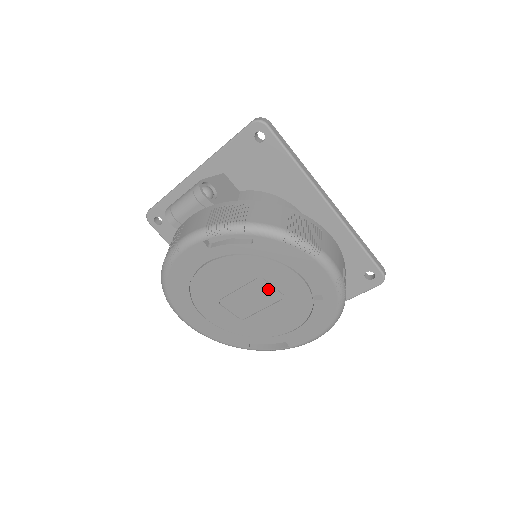
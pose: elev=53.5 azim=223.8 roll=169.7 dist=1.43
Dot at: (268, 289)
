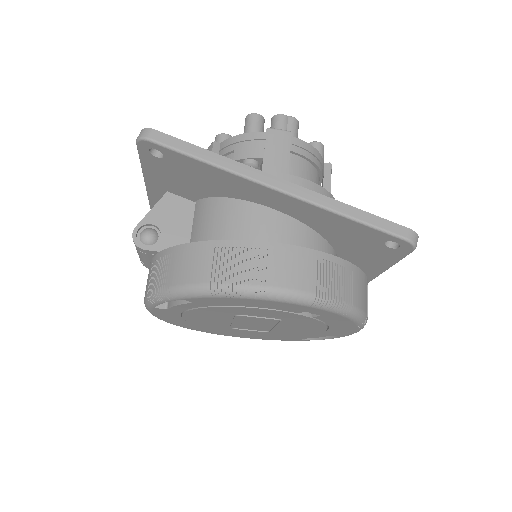
Dot at: (257, 318)
